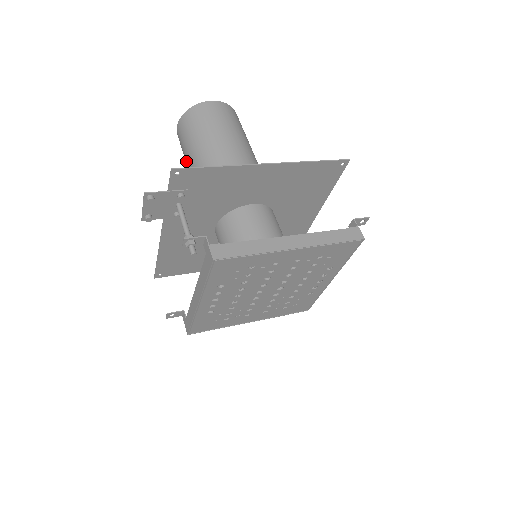
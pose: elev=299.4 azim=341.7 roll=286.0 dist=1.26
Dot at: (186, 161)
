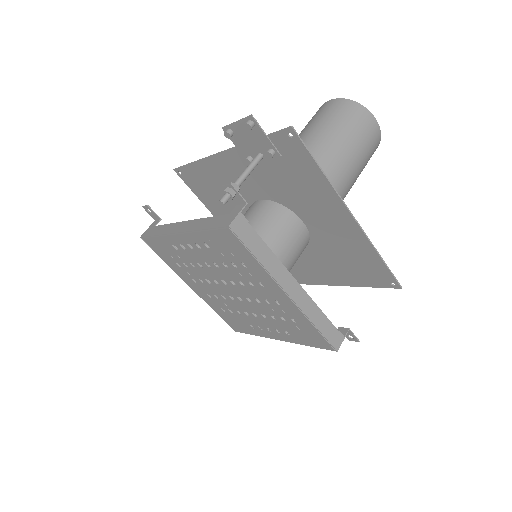
Dot at: (303, 130)
